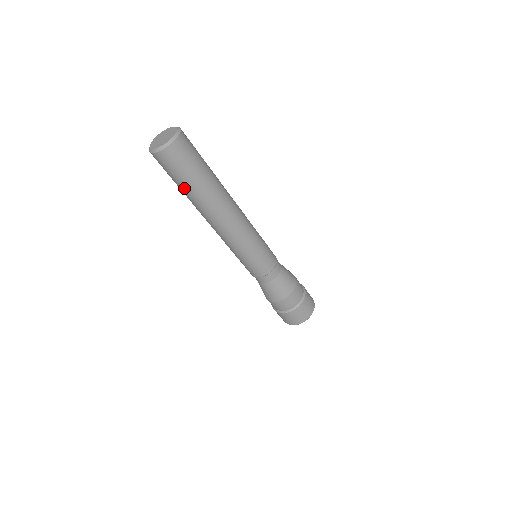
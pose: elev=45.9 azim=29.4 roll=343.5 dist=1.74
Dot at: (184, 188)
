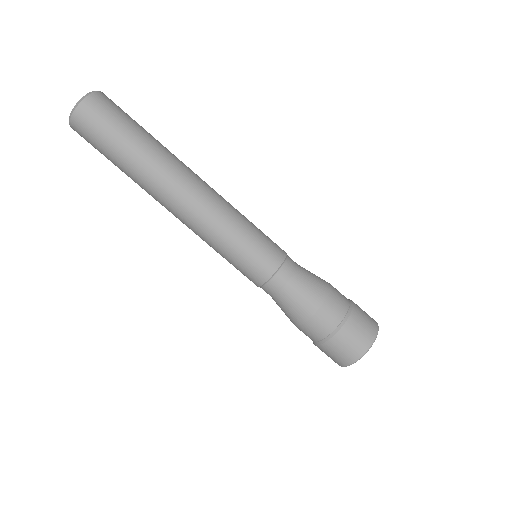
Dot at: (118, 160)
